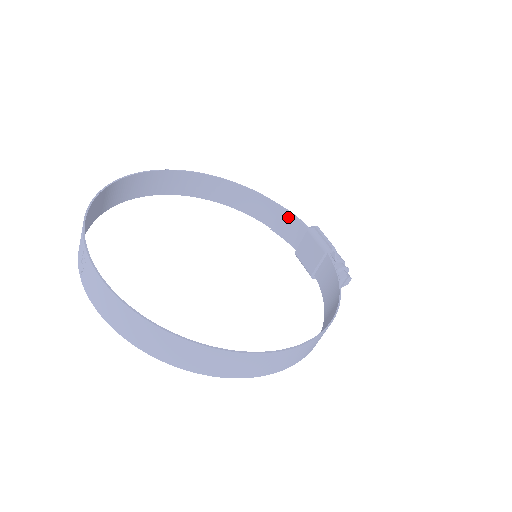
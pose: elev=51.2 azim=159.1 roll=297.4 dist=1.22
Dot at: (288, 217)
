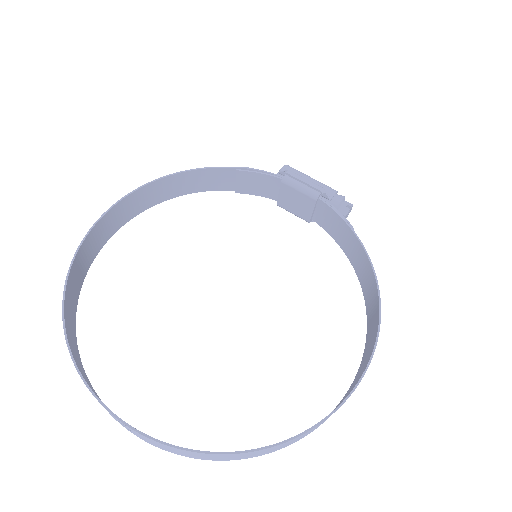
Dot at: (250, 175)
